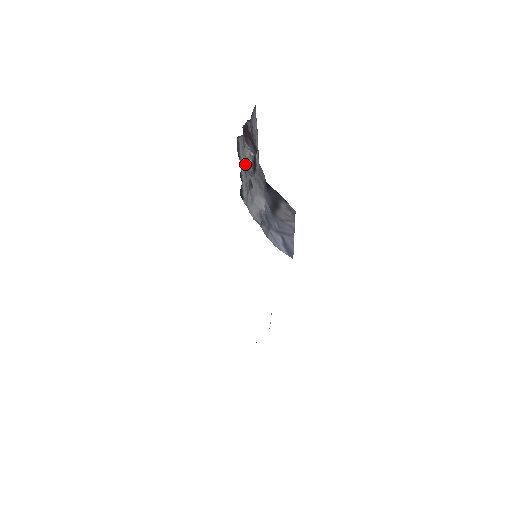
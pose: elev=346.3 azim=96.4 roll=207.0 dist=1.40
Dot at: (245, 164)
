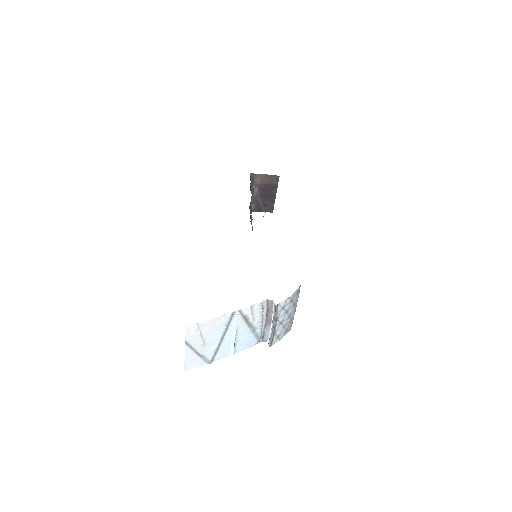
Dot at: occluded
